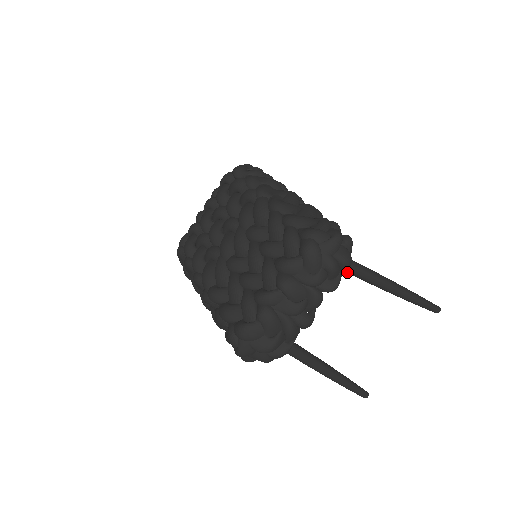
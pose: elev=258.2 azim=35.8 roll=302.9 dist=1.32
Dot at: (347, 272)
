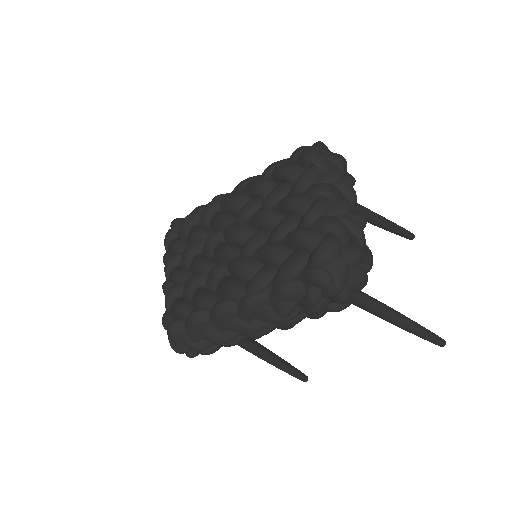
Dot at: occluded
